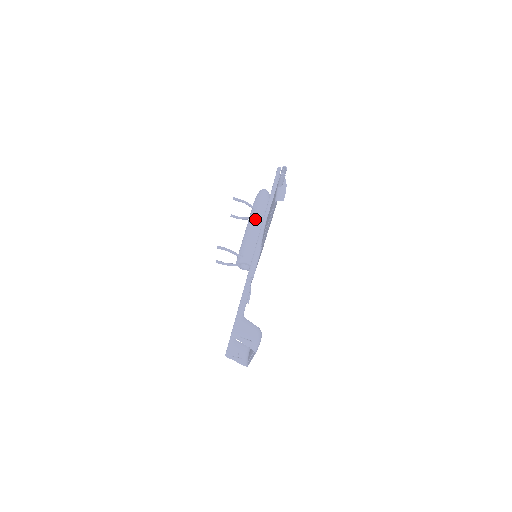
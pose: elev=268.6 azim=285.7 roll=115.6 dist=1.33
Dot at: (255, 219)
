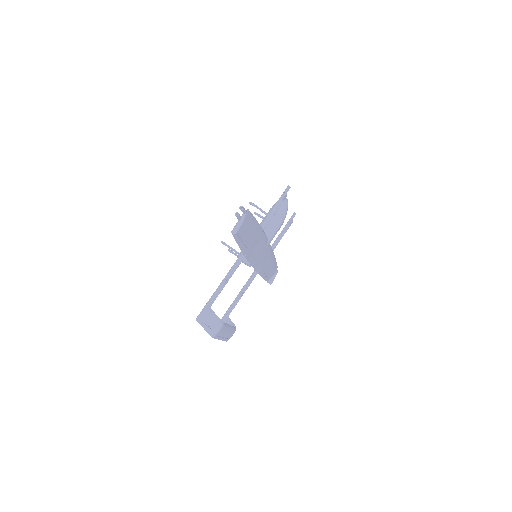
Dot at: occluded
